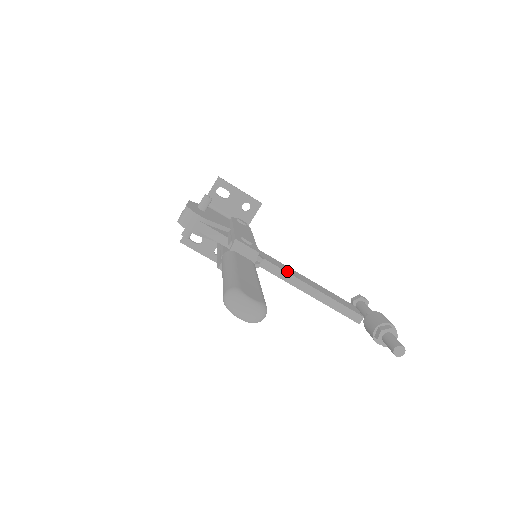
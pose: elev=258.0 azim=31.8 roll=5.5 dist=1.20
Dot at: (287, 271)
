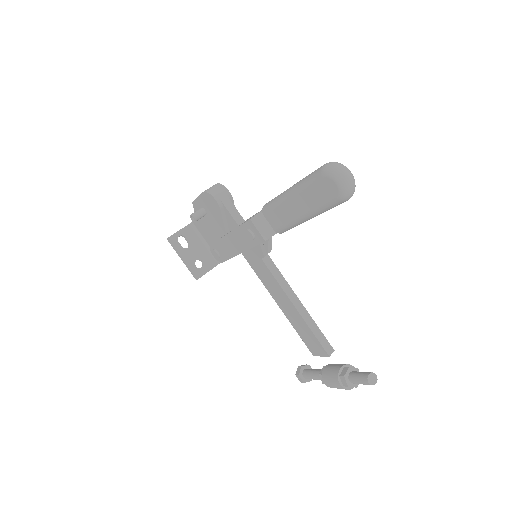
Dot at: (282, 277)
